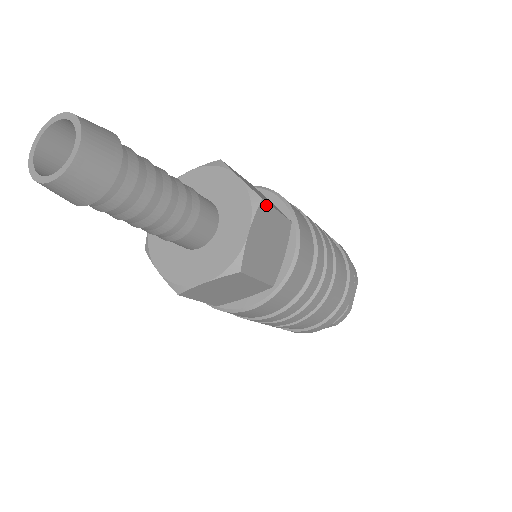
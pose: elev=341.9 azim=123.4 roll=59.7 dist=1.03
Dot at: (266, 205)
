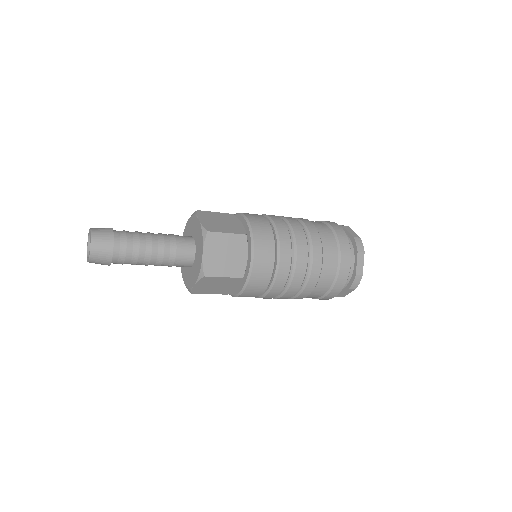
Dot at: (213, 233)
